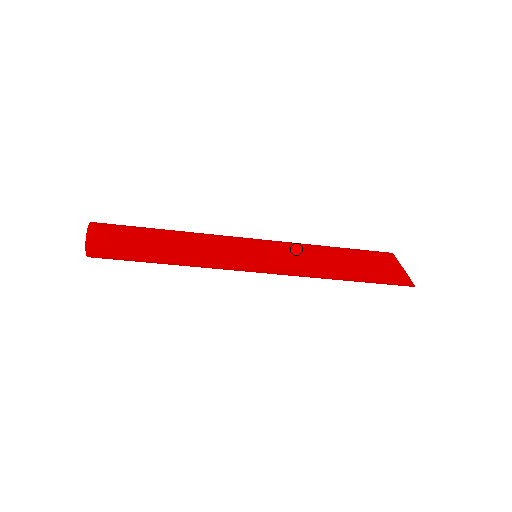
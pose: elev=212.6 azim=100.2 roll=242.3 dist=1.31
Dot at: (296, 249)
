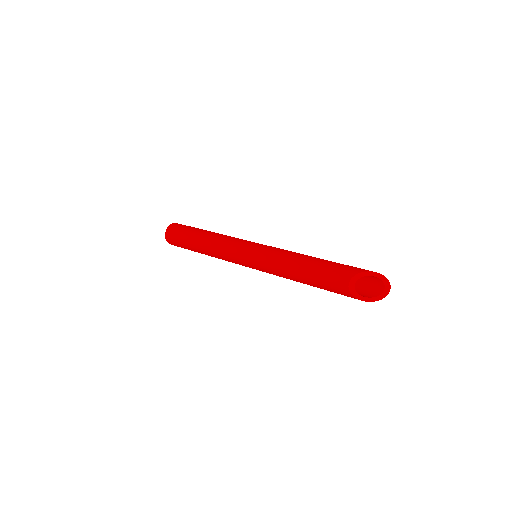
Dot at: (271, 268)
